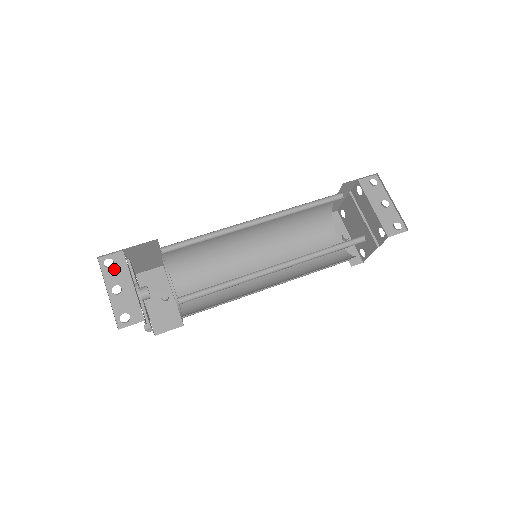
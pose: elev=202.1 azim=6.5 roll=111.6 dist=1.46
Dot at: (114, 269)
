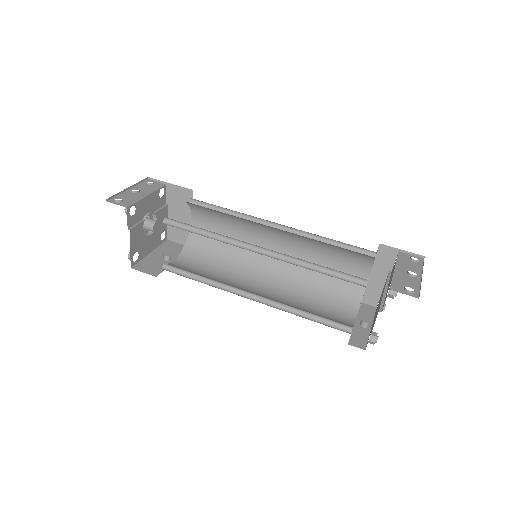
Dot at: (149, 186)
